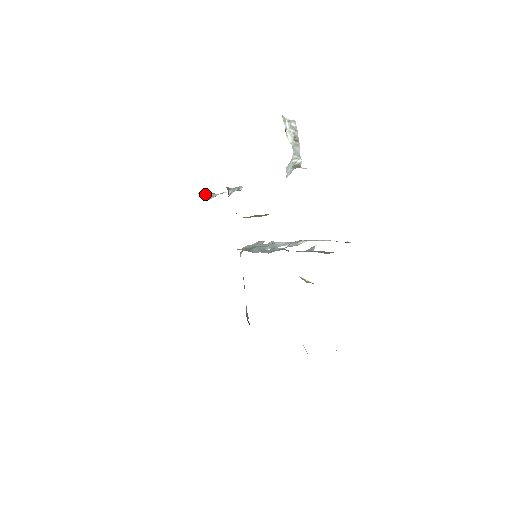
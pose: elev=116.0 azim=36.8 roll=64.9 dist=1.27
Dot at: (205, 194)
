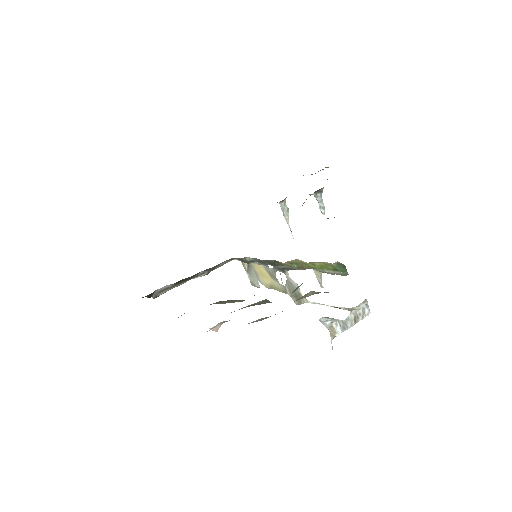
Dot at: occluded
